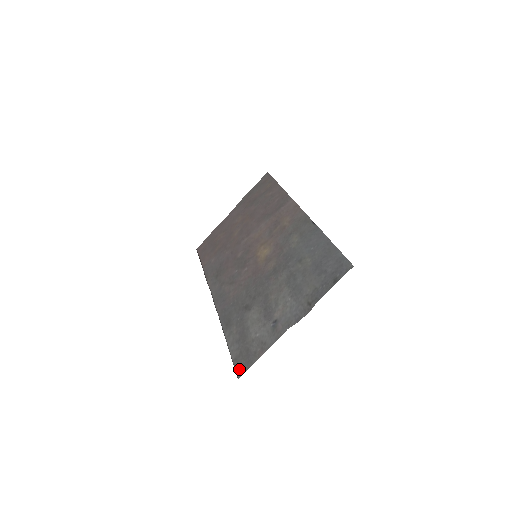
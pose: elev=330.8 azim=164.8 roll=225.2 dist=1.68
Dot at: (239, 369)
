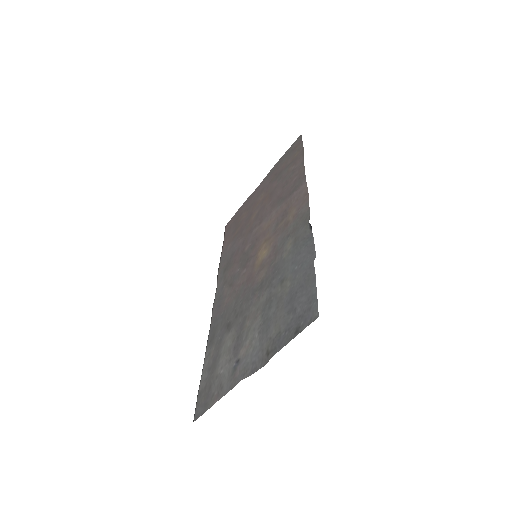
Dot at: (197, 409)
